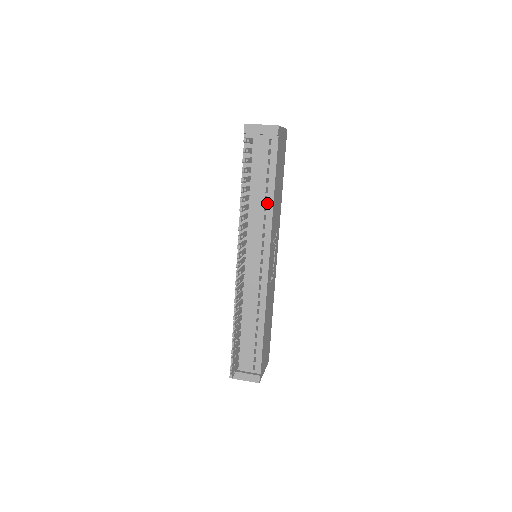
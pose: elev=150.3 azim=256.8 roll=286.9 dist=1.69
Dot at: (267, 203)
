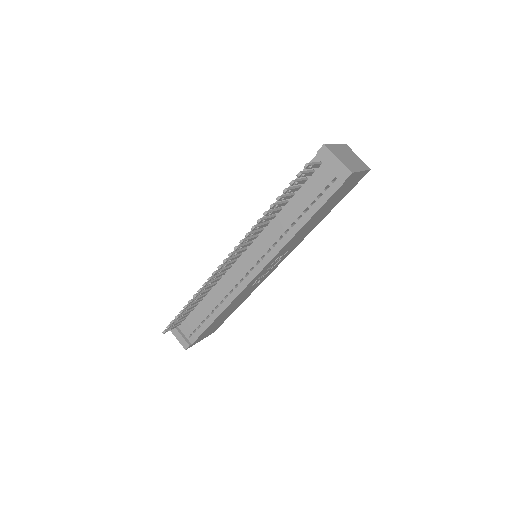
Dot at: (292, 228)
